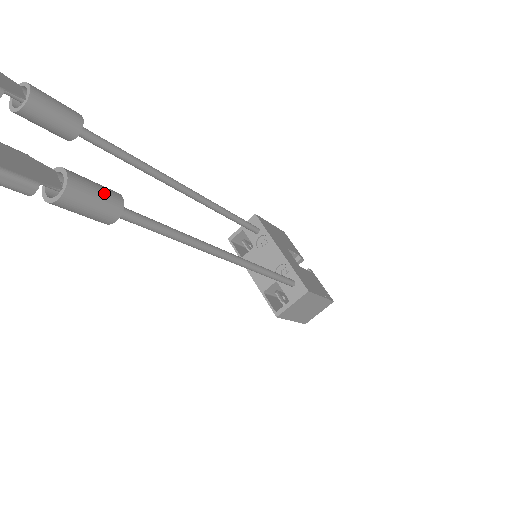
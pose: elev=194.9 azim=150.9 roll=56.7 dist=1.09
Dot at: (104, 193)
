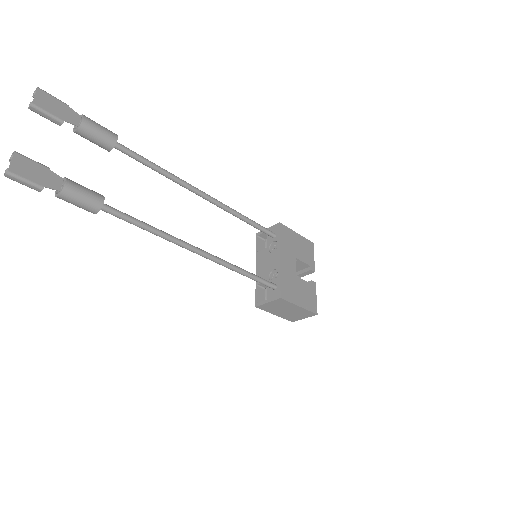
Dot at: (89, 197)
